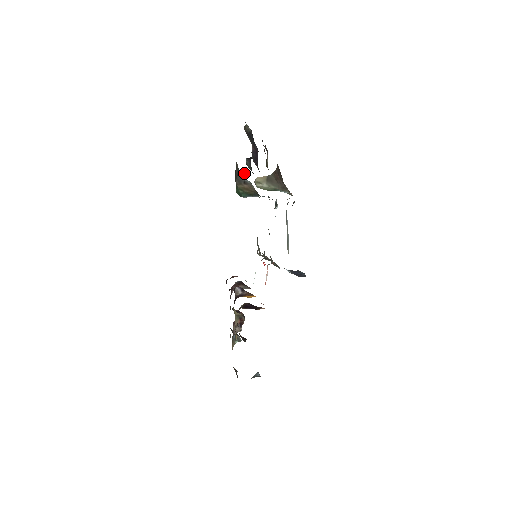
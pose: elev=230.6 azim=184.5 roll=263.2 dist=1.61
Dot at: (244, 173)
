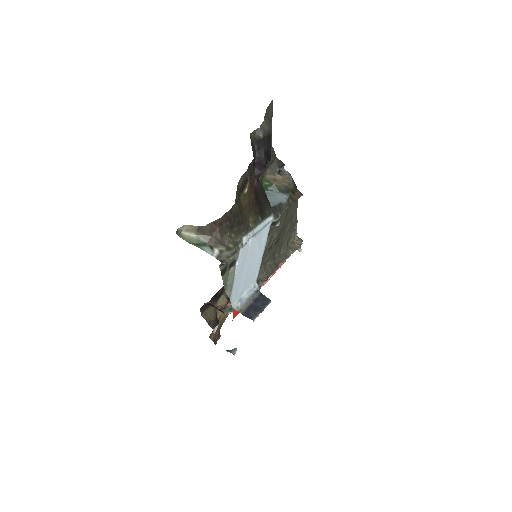
Dot at: (282, 162)
